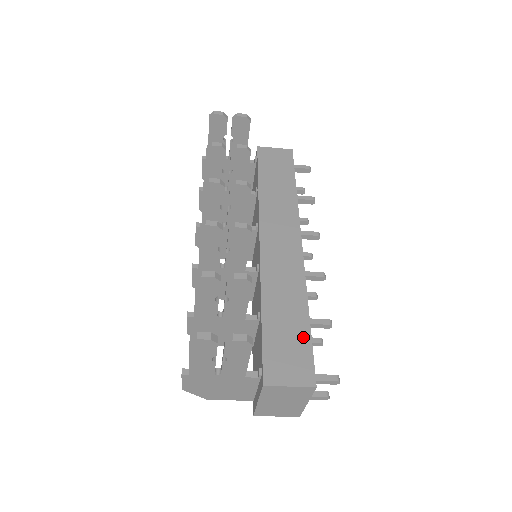
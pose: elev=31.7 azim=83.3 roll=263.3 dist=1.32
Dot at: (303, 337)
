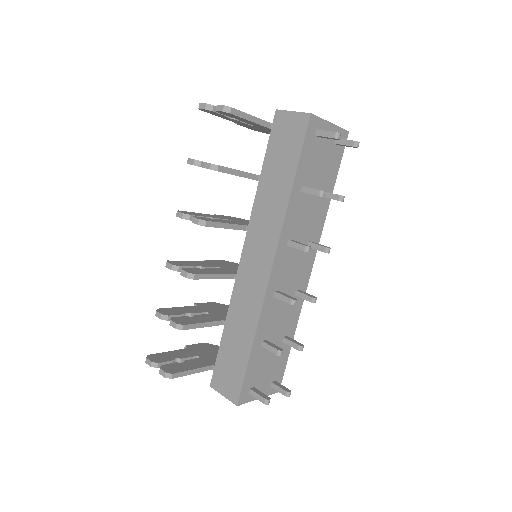
Dot at: (242, 364)
